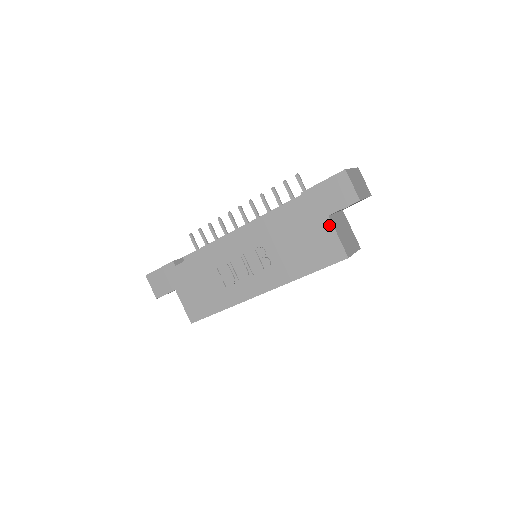
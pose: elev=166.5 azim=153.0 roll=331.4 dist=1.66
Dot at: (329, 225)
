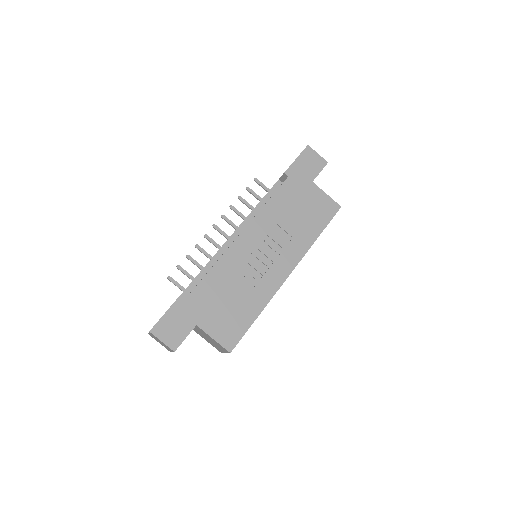
Dot at: (316, 188)
